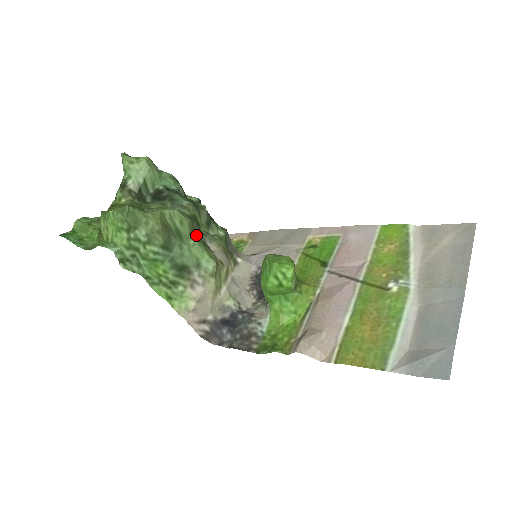
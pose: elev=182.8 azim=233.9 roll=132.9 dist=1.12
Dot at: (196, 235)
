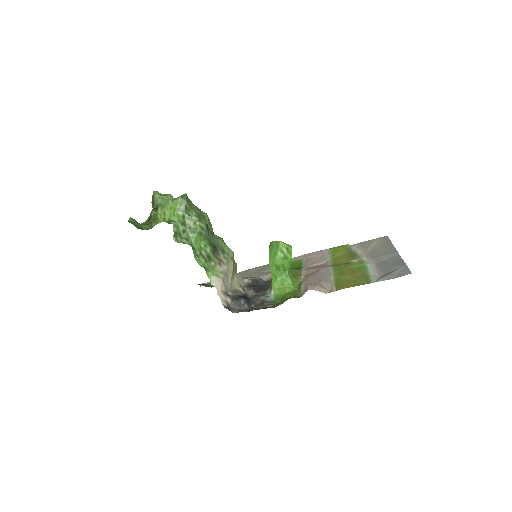
Dot at: occluded
